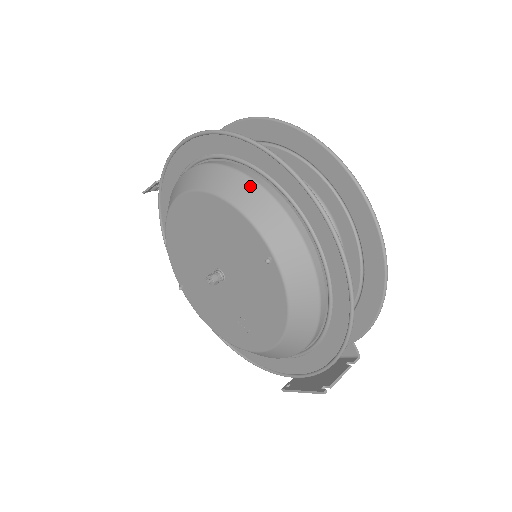
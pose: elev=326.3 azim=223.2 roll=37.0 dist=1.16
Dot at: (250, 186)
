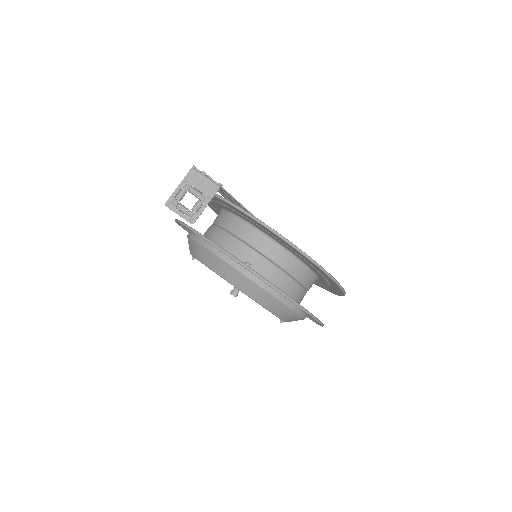
Dot at: (290, 312)
